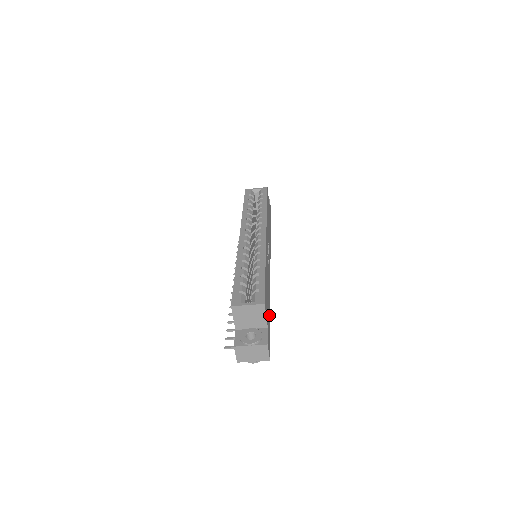
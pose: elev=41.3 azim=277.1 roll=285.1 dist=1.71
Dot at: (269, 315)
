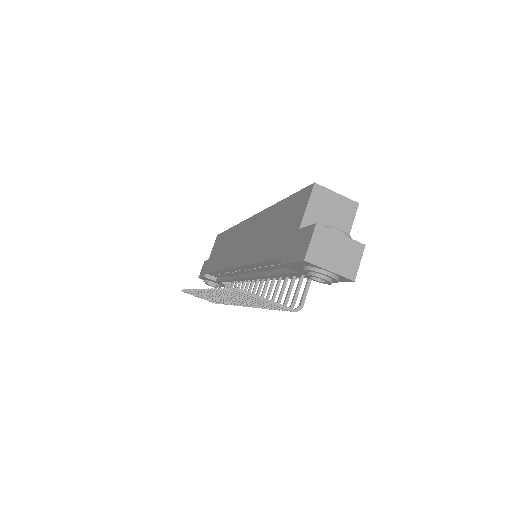
Dot at: occluded
